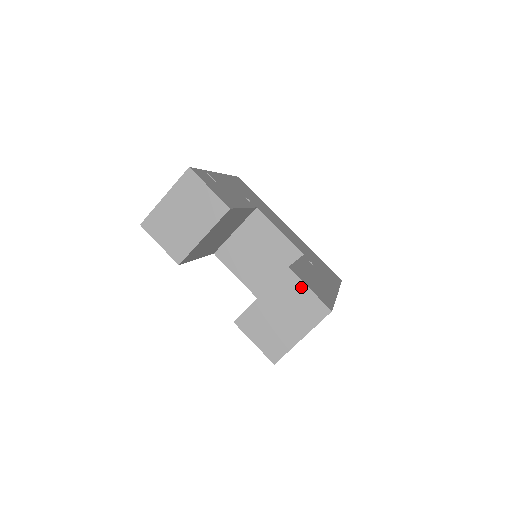
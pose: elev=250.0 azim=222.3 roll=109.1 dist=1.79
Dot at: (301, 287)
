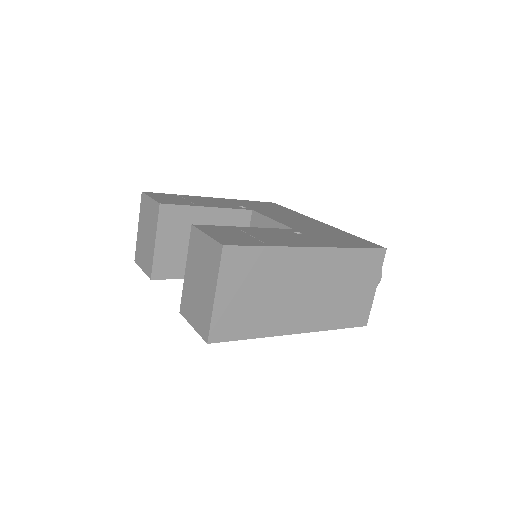
Dot at: (201, 238)
